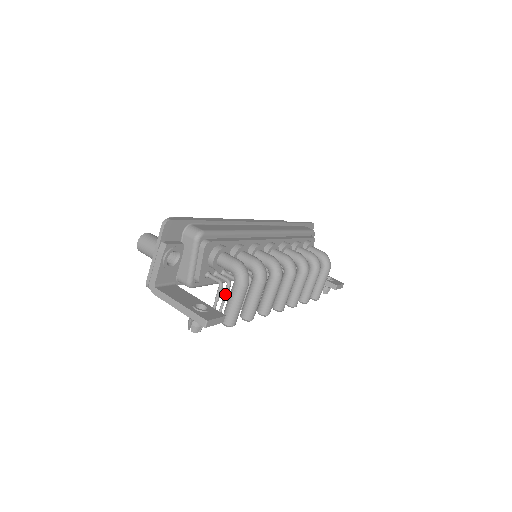
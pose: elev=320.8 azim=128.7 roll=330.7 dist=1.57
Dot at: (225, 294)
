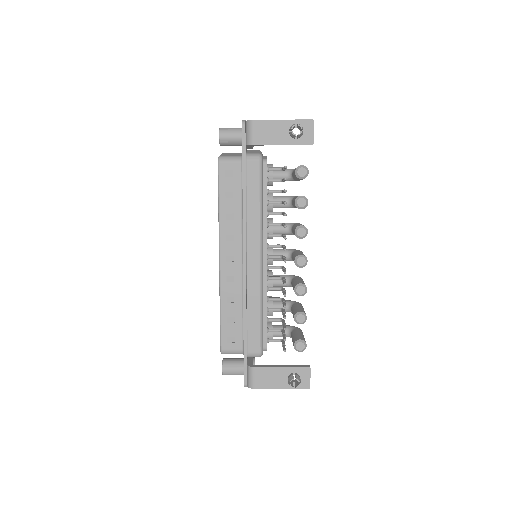
Dot at: occluded
